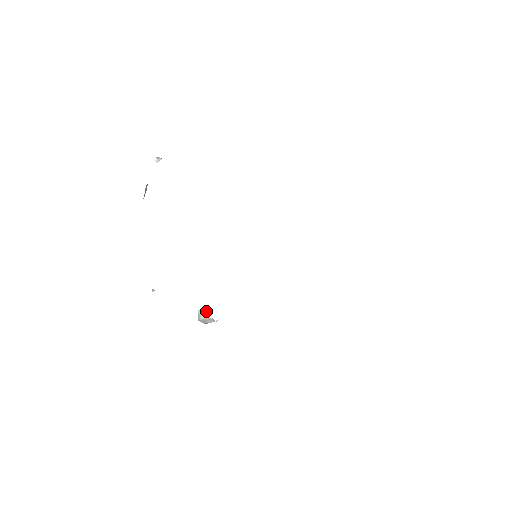
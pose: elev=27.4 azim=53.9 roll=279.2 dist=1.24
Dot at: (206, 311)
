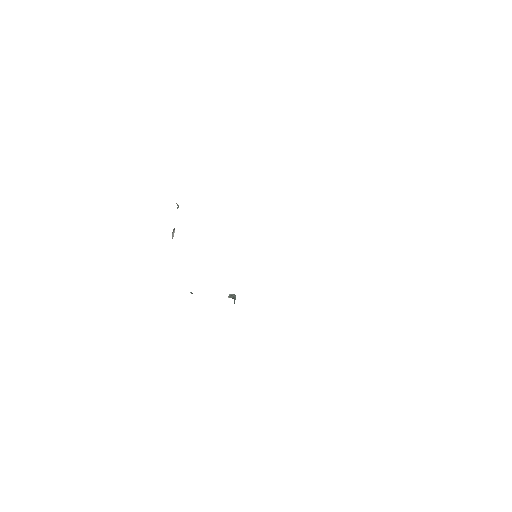
Dot at: occluded
